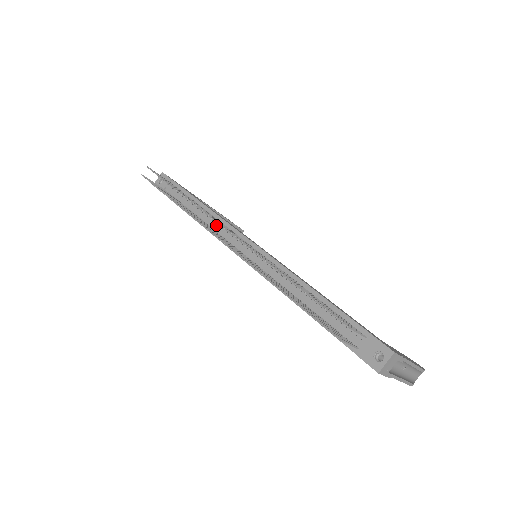
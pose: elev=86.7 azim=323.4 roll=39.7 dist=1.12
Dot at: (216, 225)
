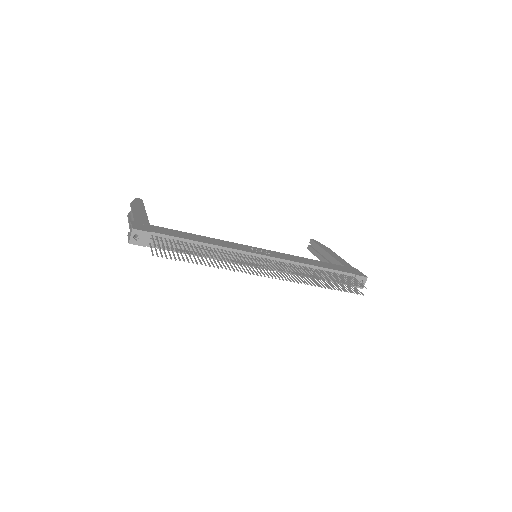
Dot at: occluded
